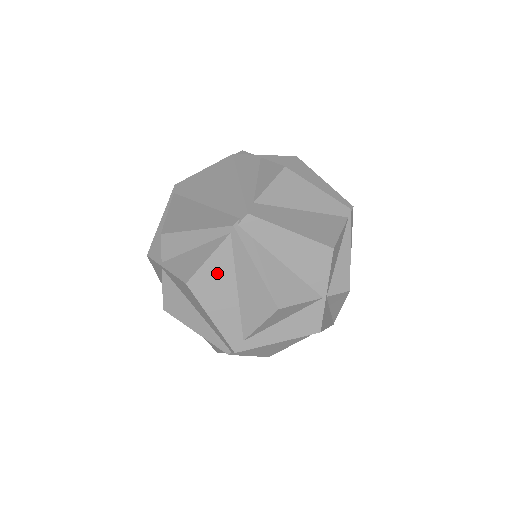
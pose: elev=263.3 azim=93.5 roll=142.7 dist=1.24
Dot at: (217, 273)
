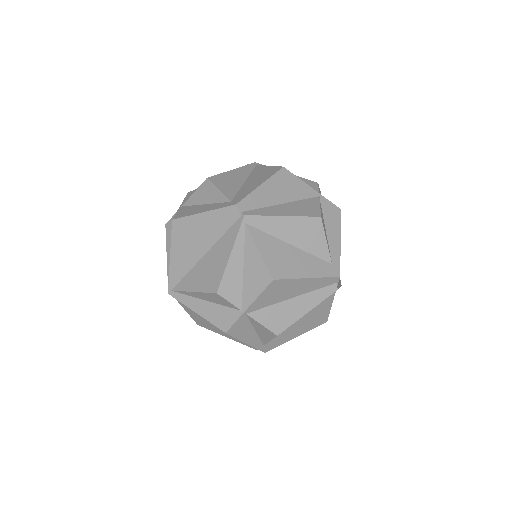
Dot at: occluded
